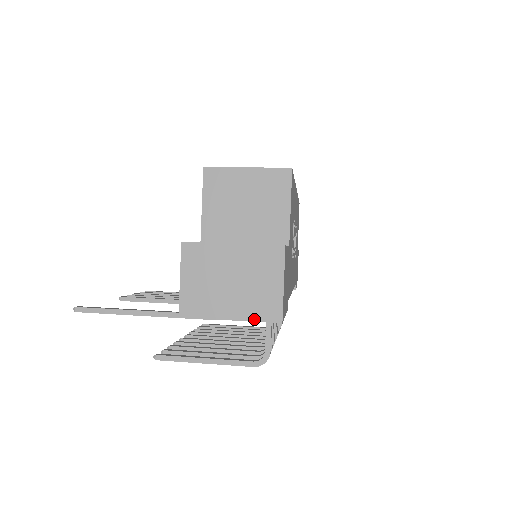
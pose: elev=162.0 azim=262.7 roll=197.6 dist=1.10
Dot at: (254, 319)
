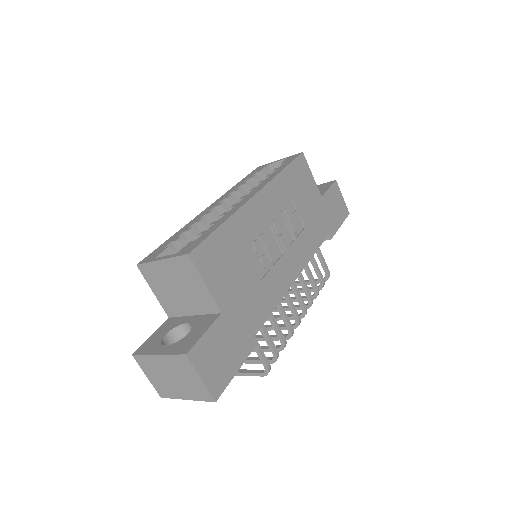
Dot at: (199, 400)
